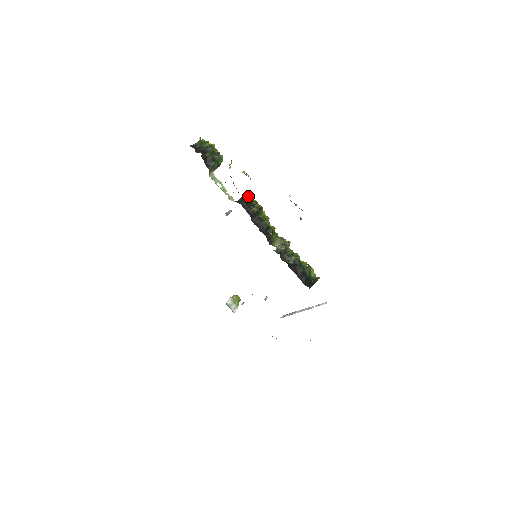
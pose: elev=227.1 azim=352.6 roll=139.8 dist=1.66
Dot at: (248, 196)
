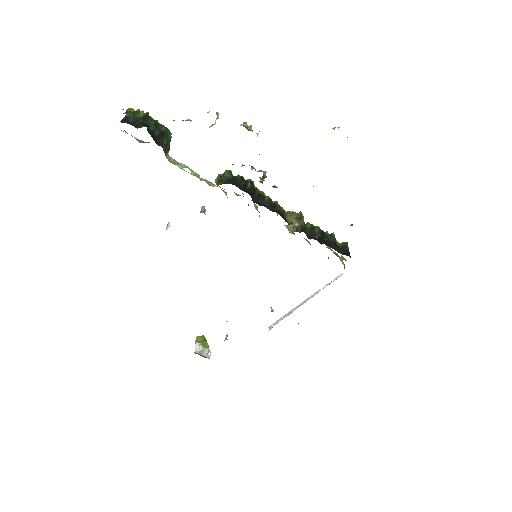
Dot at: (230, 172)
